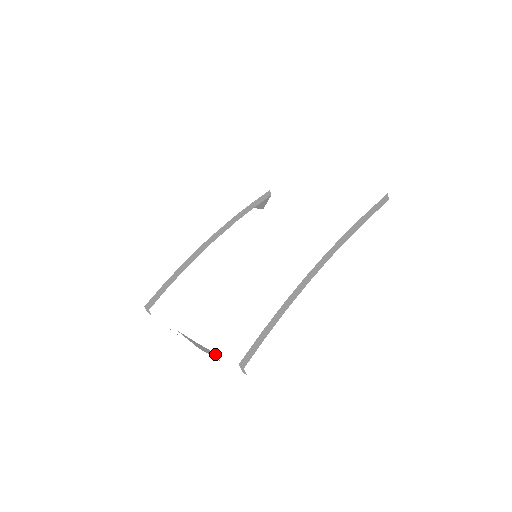
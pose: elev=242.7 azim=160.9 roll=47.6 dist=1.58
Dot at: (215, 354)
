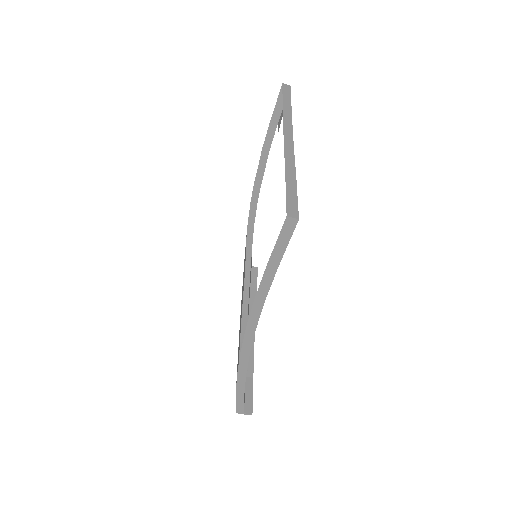
Dot at: (247, 373)
